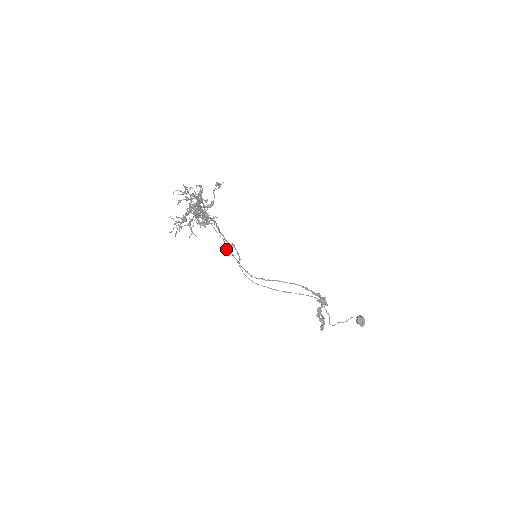
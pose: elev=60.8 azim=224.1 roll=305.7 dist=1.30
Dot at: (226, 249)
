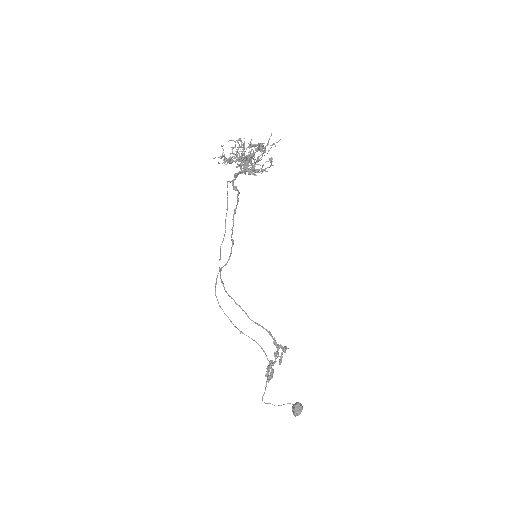
Dot at: (220, 247)
